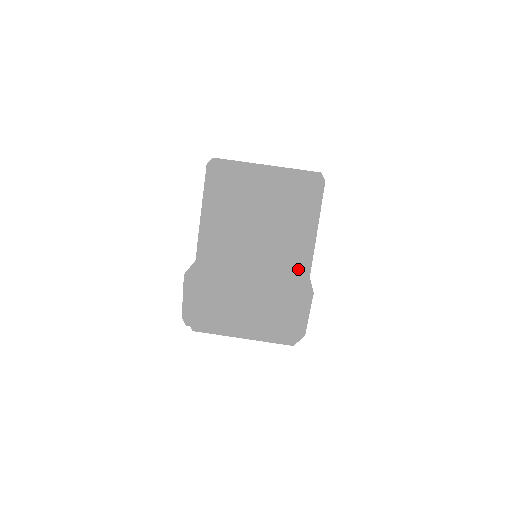
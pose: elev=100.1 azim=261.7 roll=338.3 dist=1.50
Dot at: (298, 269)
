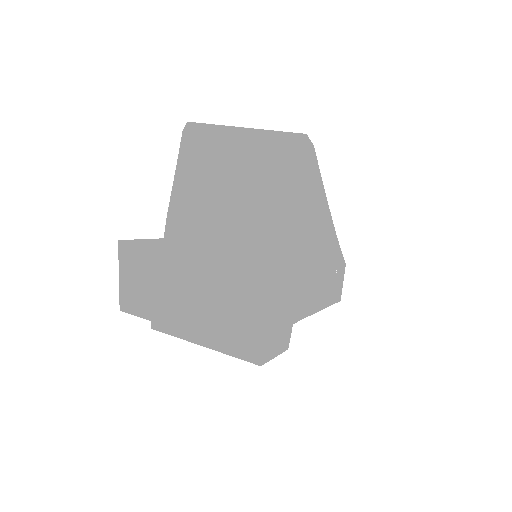
Dot at: (271, 261)
